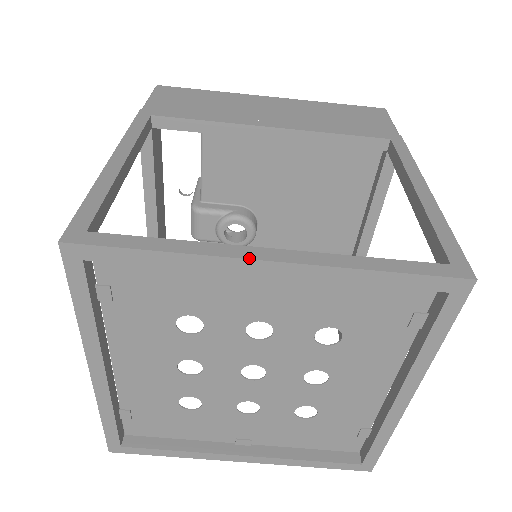
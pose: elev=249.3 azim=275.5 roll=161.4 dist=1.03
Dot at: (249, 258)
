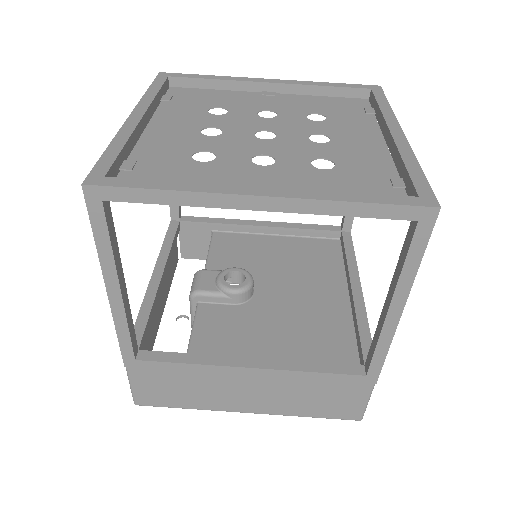
Dot at: (258, 79)
